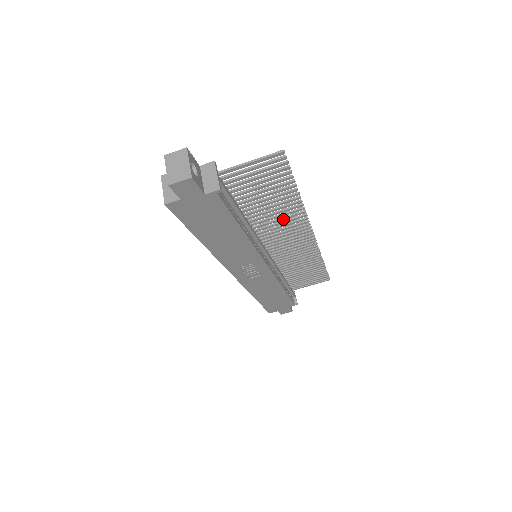
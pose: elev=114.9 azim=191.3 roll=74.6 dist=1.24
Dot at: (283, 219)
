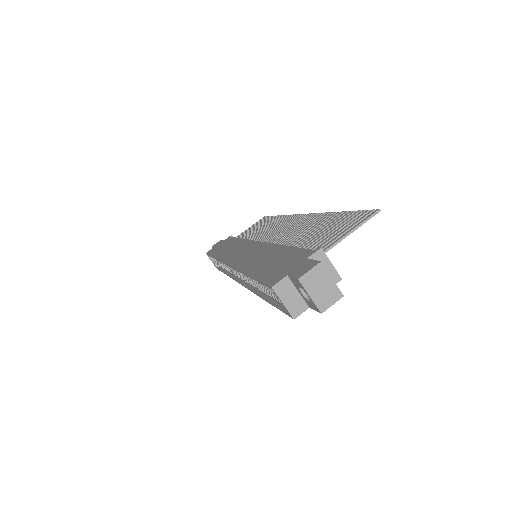
Dot at: occluded
